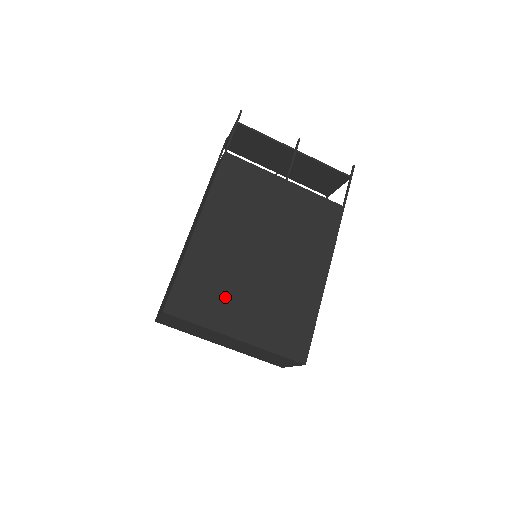
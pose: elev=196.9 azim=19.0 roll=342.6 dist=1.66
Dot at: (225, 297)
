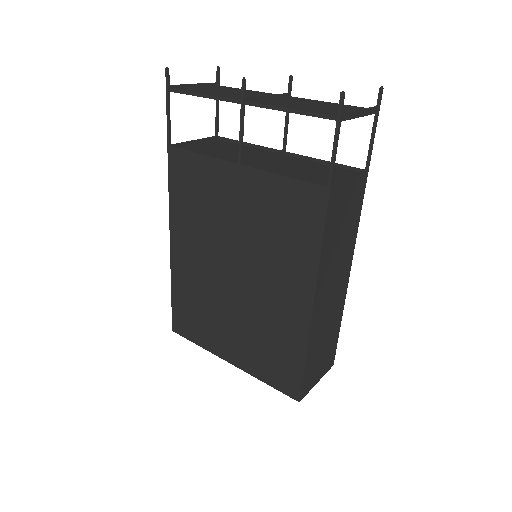
Dot at: (211, 322)
